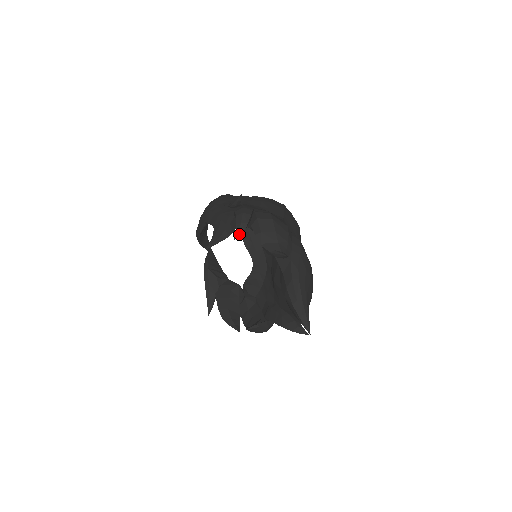
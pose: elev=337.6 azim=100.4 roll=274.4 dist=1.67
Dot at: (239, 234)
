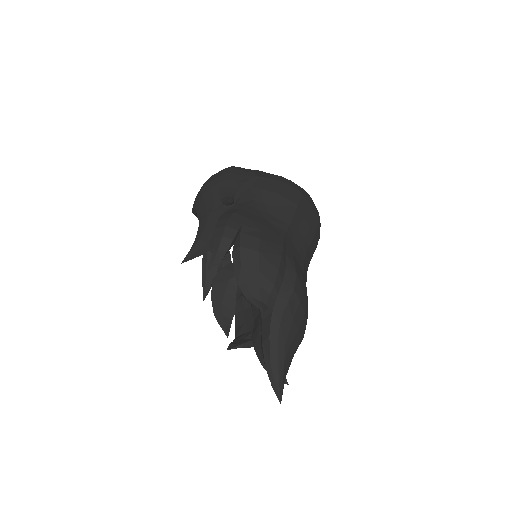
Dot at: (214, 265)
